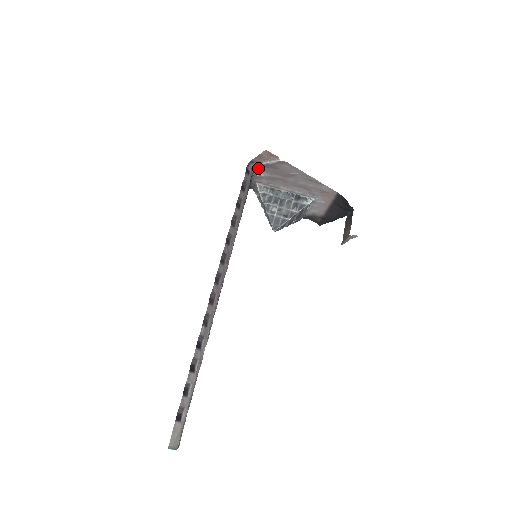
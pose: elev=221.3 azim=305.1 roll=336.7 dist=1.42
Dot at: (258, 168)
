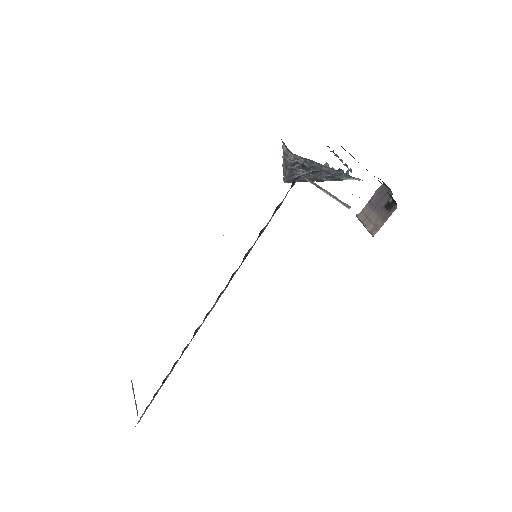
Dot at: occluded
